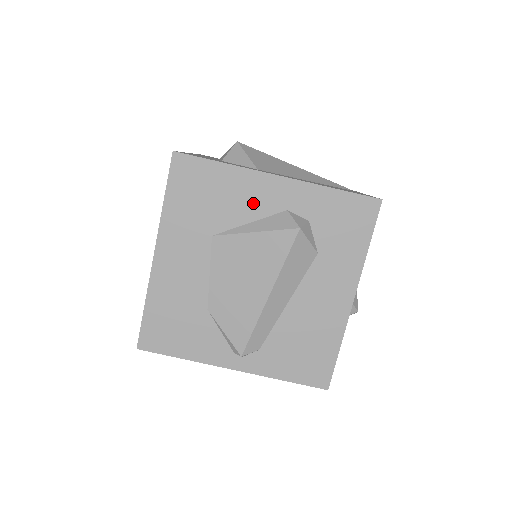
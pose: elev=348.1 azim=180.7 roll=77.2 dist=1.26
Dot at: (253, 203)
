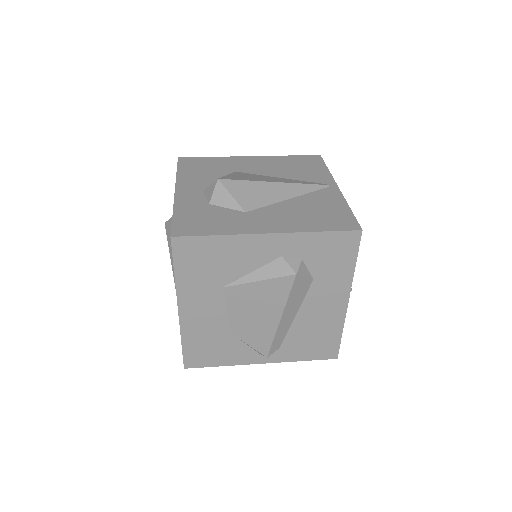
Dot at: (251, 258)
